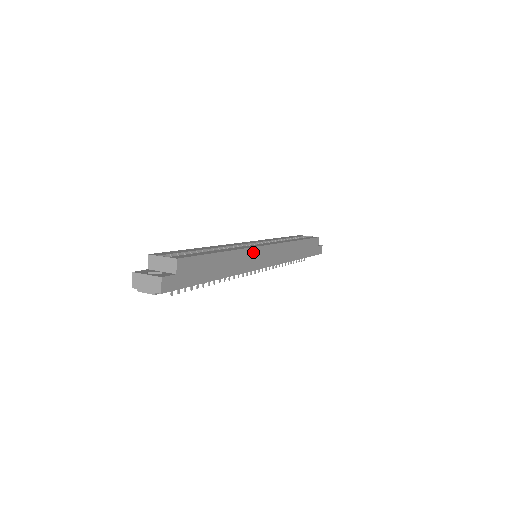
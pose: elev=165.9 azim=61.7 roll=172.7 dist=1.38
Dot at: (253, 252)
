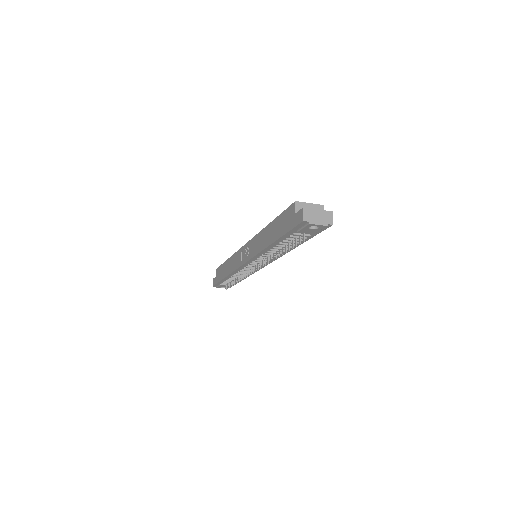
Dot at: occluded
